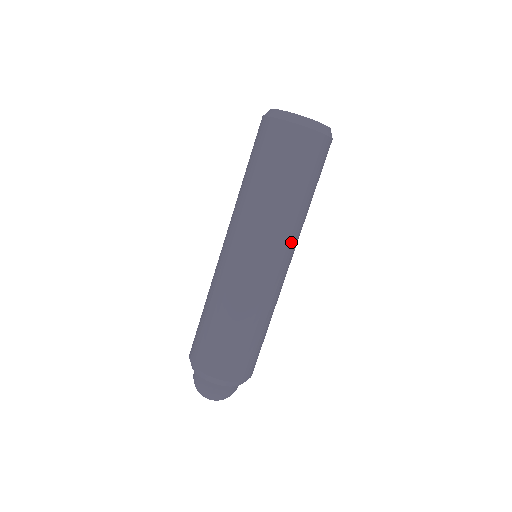
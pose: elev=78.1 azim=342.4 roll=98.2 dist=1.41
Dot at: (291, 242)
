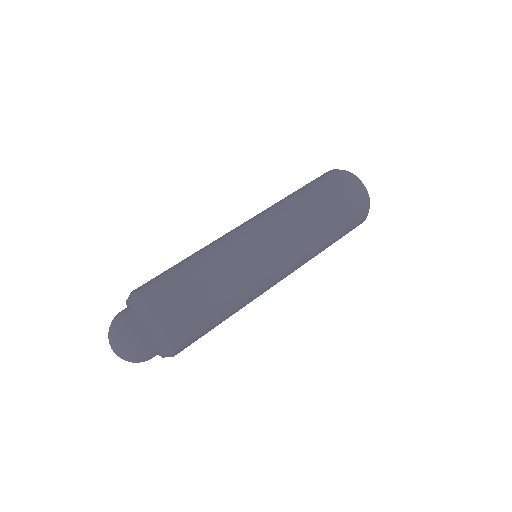
Dot at: (299, 259)
